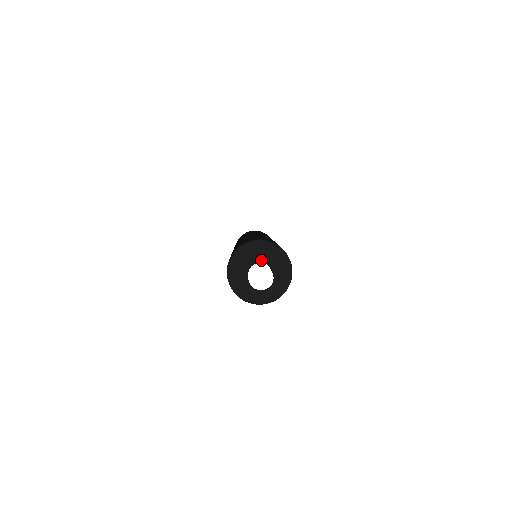
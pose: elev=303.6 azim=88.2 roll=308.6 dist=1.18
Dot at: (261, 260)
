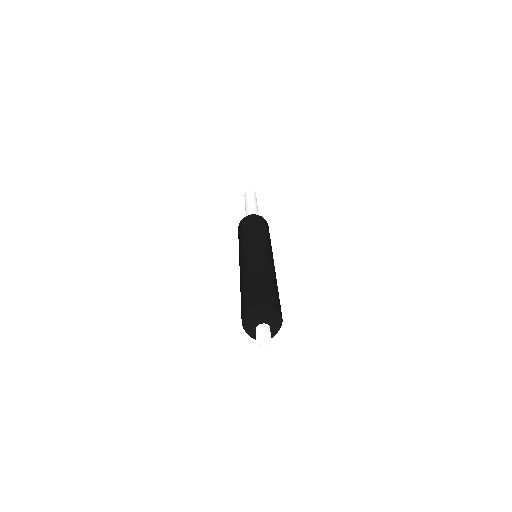
Dot at: (261, 322)
